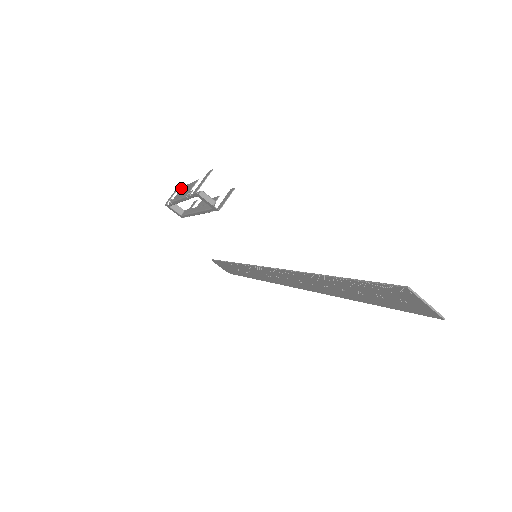
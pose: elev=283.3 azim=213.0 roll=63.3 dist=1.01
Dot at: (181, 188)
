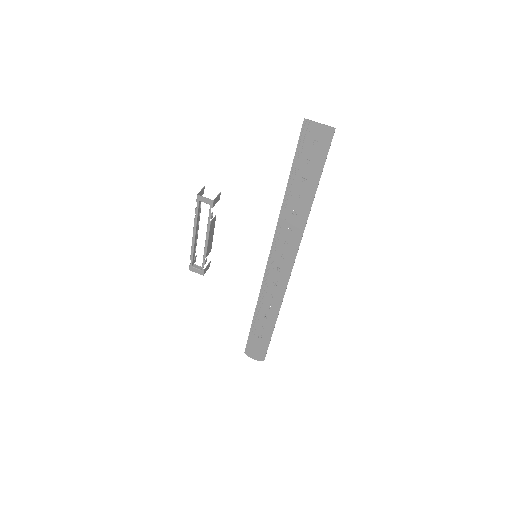
Dot at: (196, 244)
